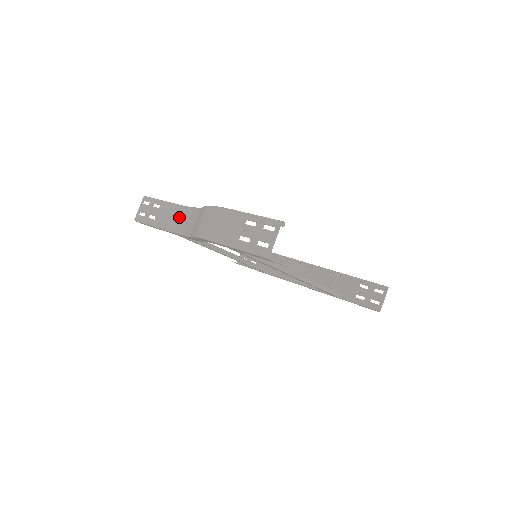
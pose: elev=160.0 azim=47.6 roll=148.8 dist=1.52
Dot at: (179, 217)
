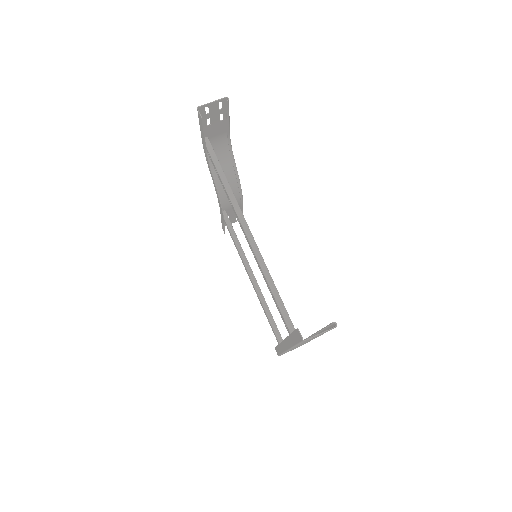
Dot at: occluded
